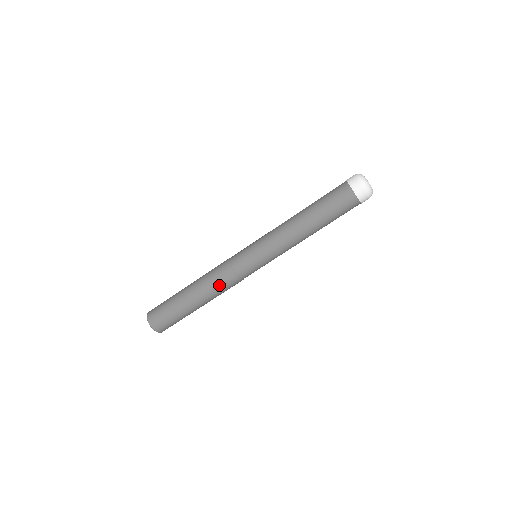
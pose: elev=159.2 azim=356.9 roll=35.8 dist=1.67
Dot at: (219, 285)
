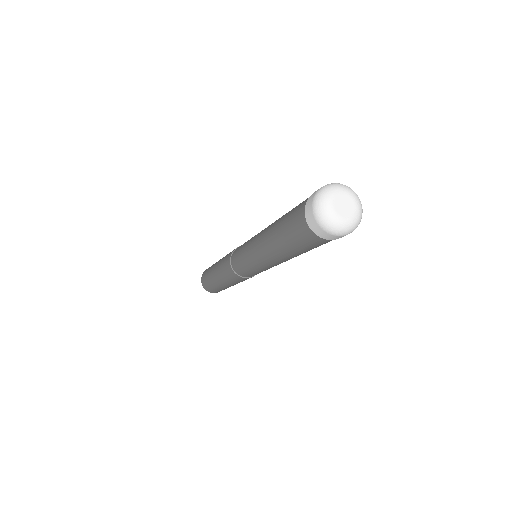
Dot at: (227, 275)
